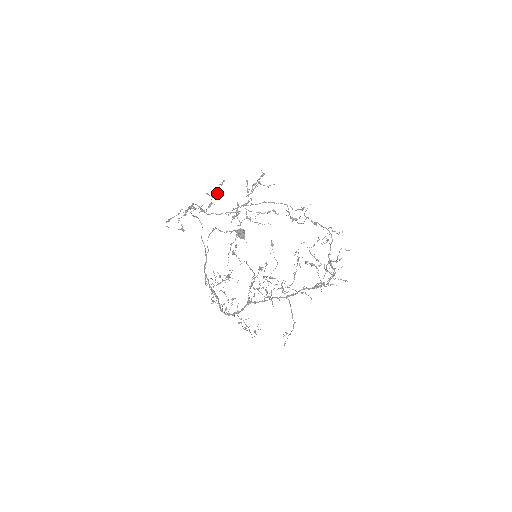
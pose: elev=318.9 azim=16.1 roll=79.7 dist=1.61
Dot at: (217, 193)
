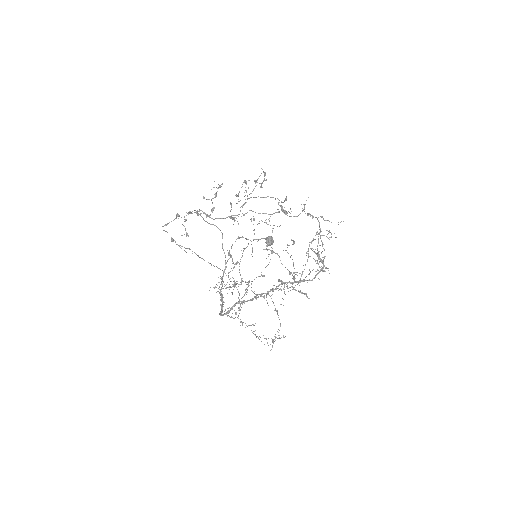
Dot at: (215, 196)
